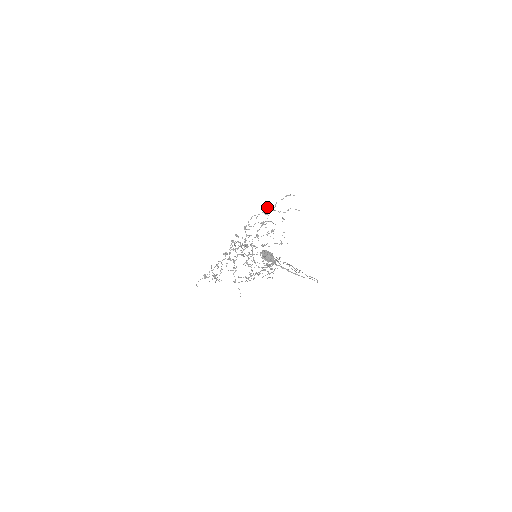
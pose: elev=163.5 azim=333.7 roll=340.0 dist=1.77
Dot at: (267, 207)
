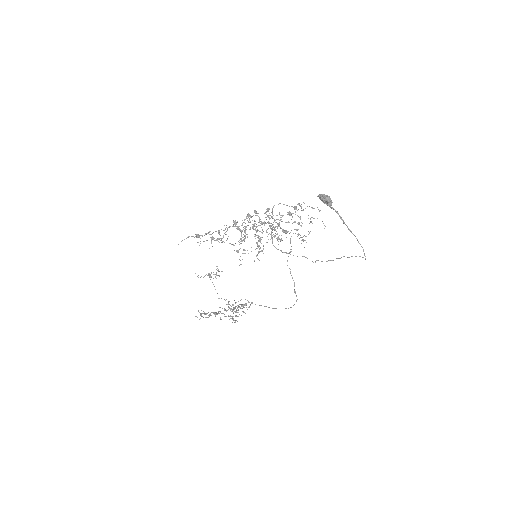
Dot at: occluded
